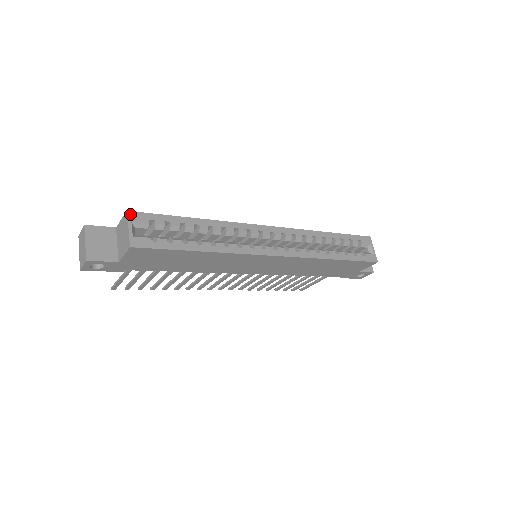
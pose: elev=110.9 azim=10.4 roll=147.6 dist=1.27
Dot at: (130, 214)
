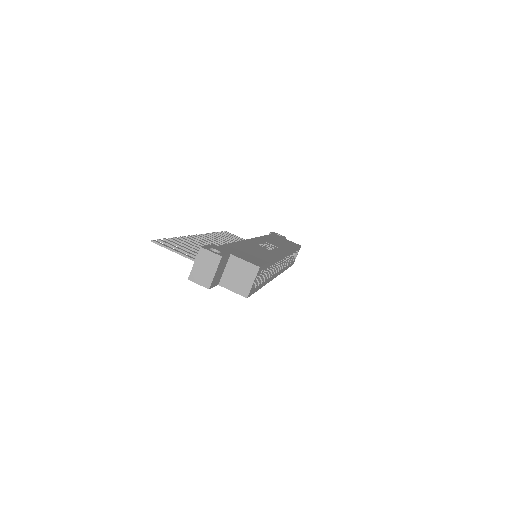
Dot at: (259, 269)
